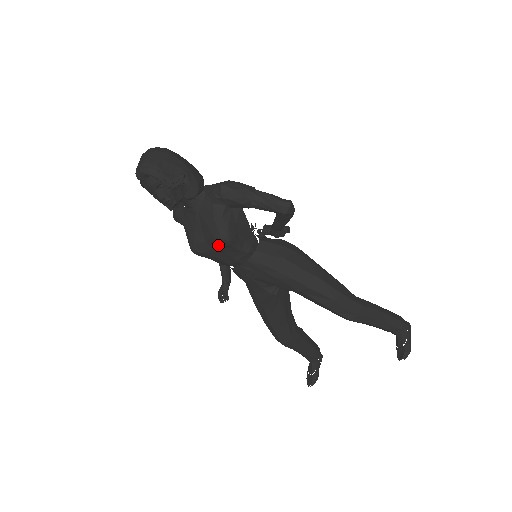
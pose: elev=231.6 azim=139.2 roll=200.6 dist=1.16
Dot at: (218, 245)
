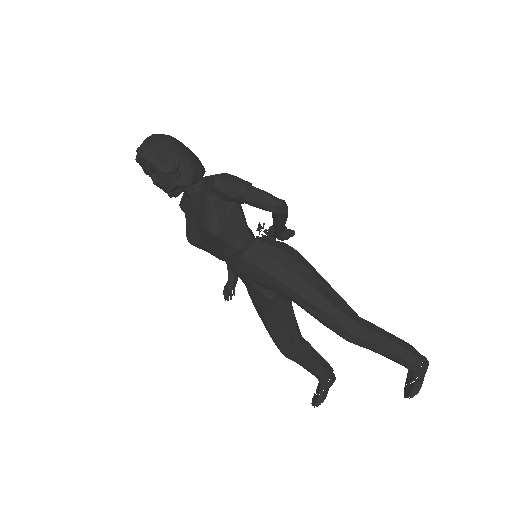
Dot at: (207, 237)
